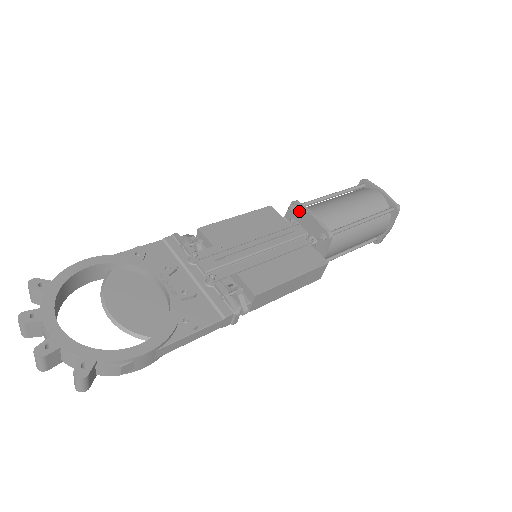
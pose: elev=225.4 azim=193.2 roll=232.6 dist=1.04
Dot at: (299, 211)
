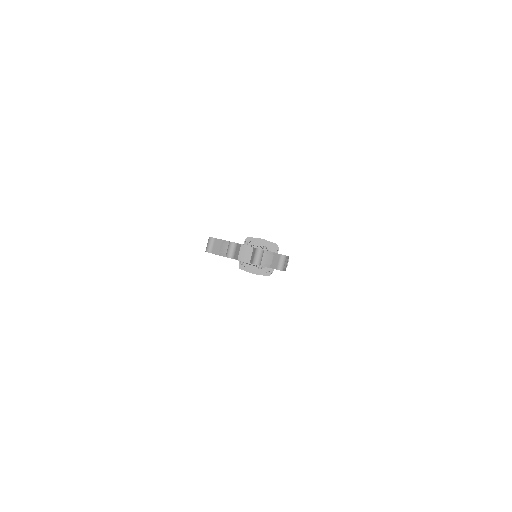
Dot at: (253, 241)
